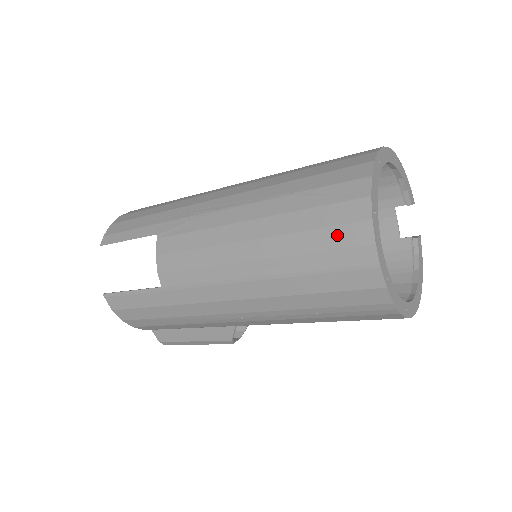
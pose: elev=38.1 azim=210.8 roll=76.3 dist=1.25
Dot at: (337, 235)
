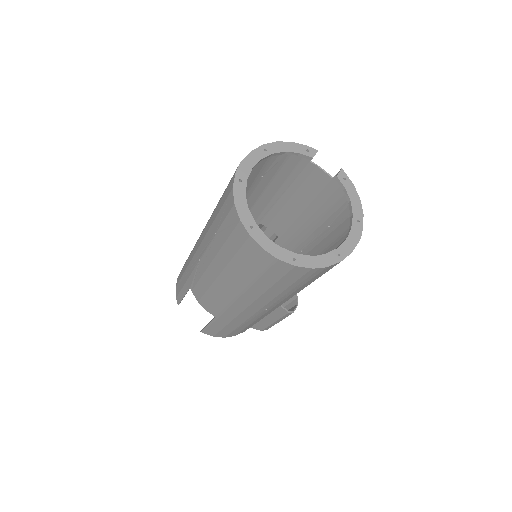
Dot at: (246, 253)
